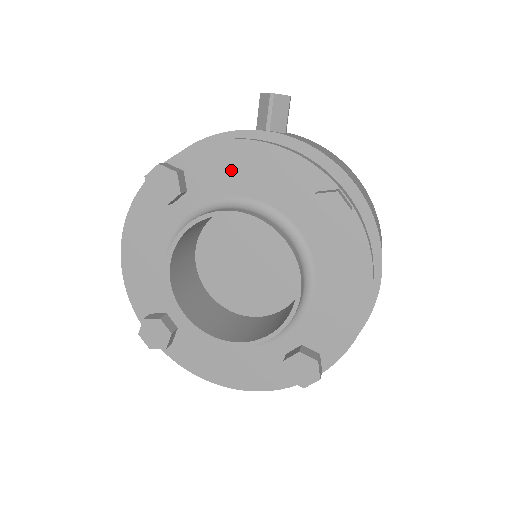
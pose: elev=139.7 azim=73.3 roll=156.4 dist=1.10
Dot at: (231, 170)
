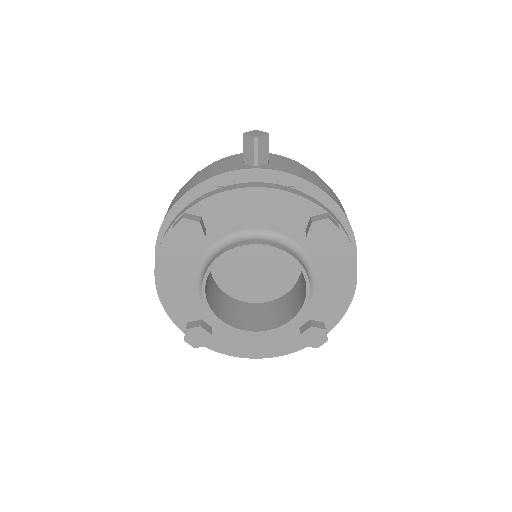
Dot at: (241, 211)
